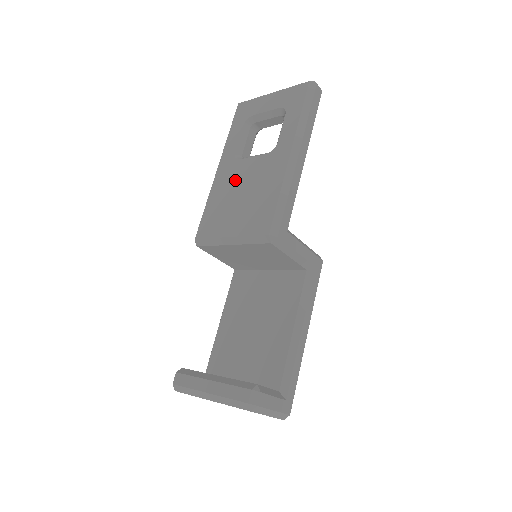
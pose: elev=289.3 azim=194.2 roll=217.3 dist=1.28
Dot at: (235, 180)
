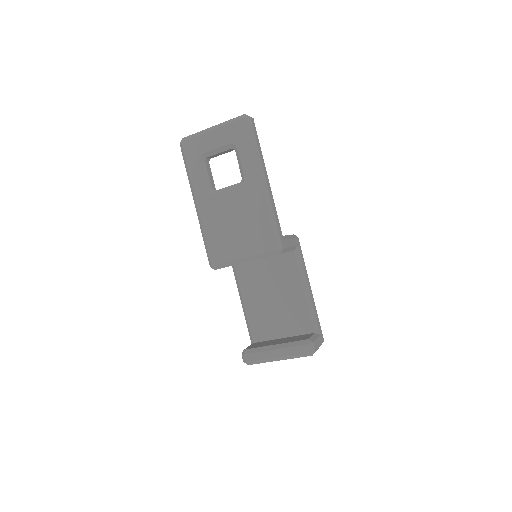
Dot at: (221, 213)
